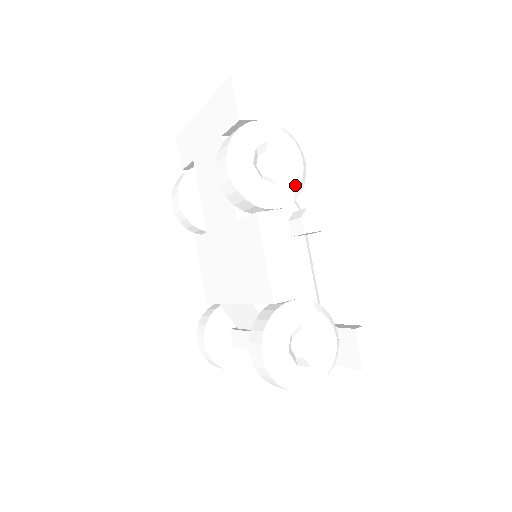
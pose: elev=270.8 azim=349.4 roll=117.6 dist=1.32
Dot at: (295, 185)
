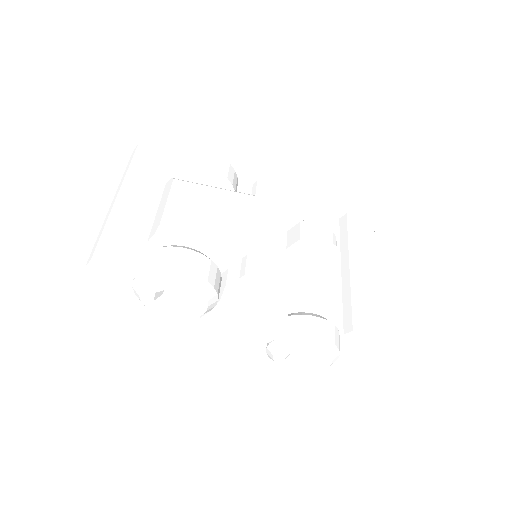
Dot at: (204, 302)
